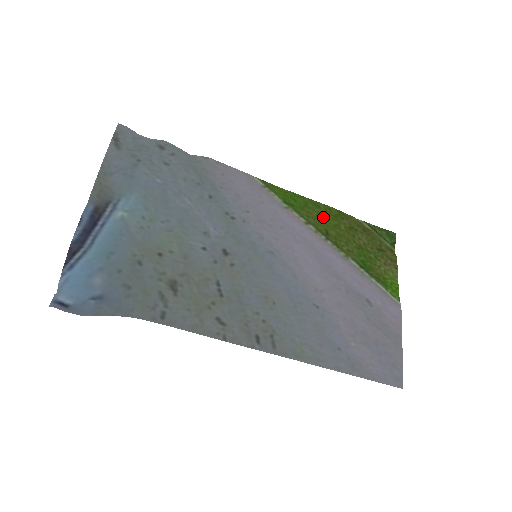
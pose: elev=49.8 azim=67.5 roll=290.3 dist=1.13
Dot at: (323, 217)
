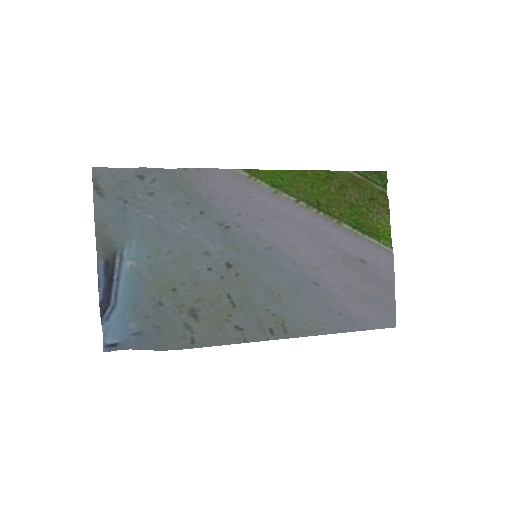
Dot at: (312, 186)
